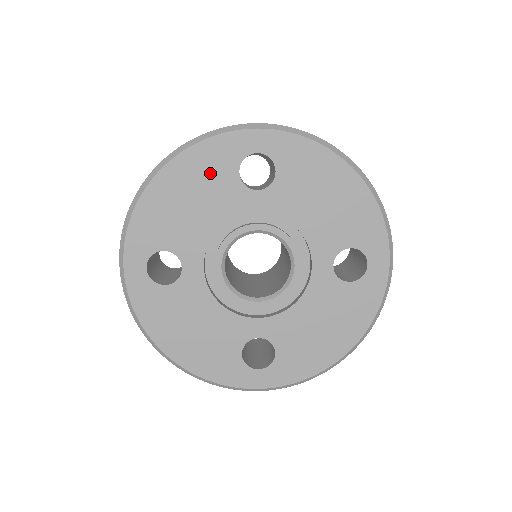
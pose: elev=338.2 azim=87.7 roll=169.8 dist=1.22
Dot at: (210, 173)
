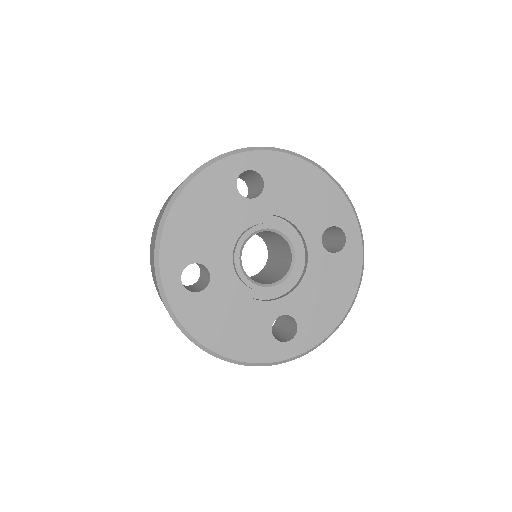
Dot at: (215, 193)
